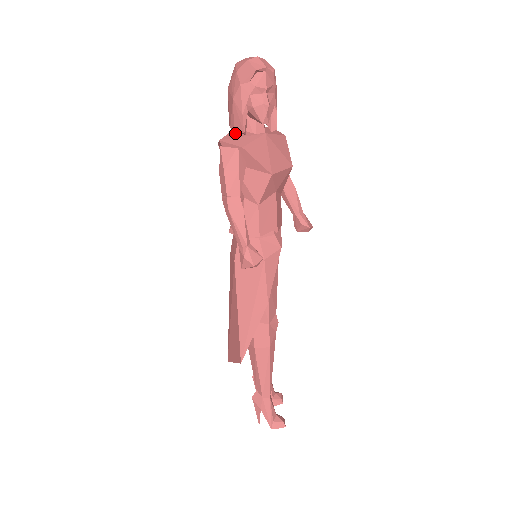
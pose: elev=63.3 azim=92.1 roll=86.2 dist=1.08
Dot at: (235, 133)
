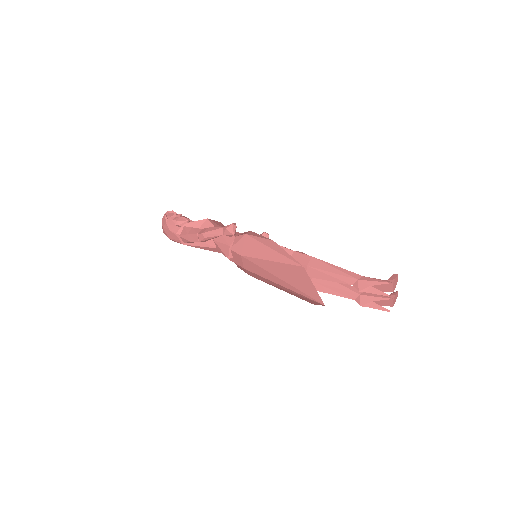
Dot at: occluded
